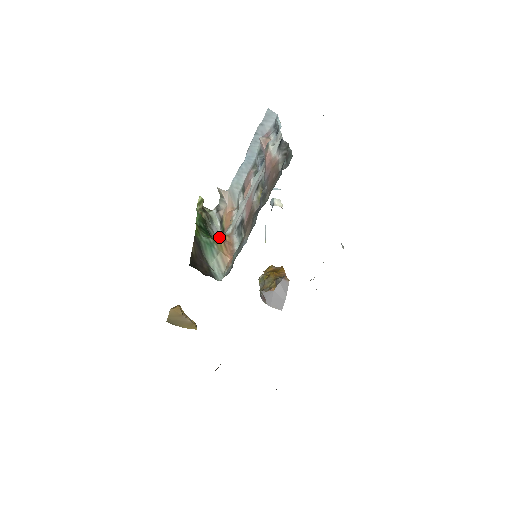
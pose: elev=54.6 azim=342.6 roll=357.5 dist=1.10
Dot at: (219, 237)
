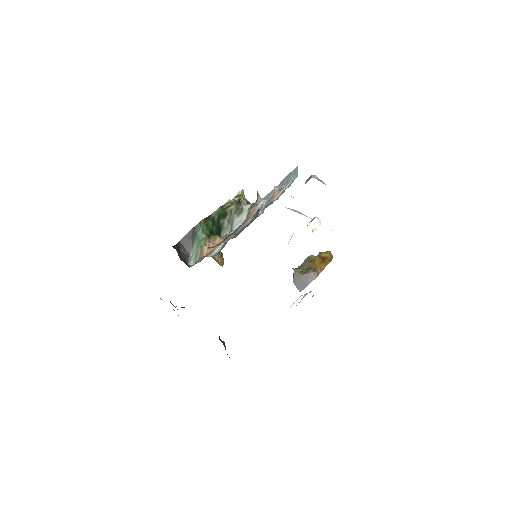
Dot at: (212, 236)
